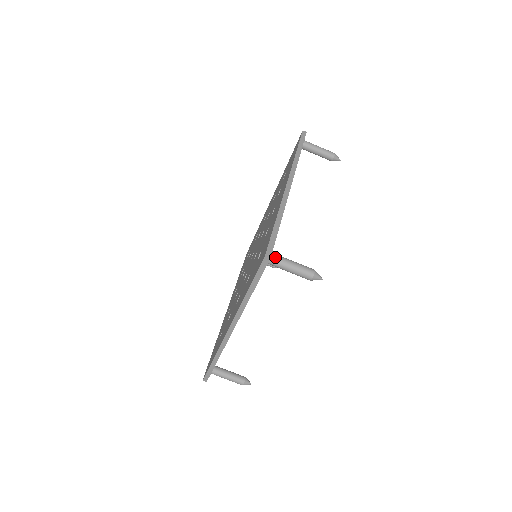
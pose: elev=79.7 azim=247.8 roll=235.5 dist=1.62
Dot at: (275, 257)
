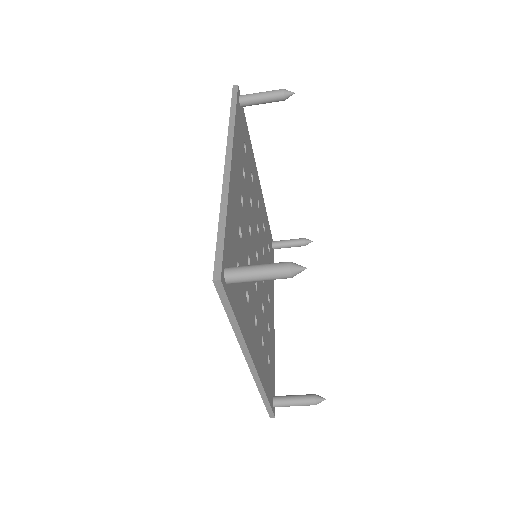
Dot at: occluded
